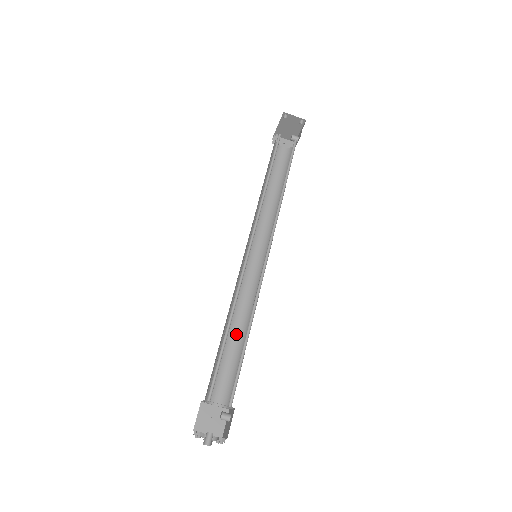
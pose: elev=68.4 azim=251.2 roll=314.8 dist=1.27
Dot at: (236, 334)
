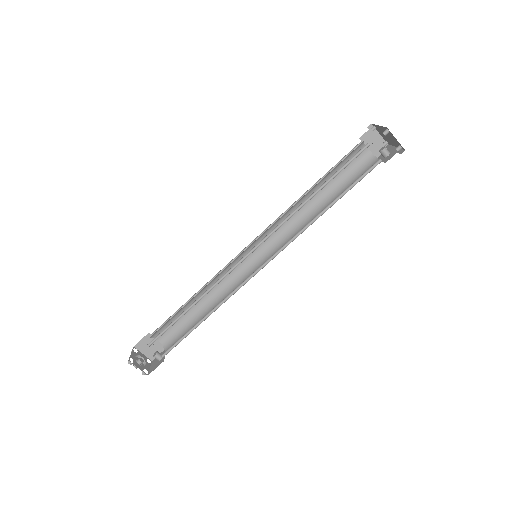
Dot at: (202, 302)
